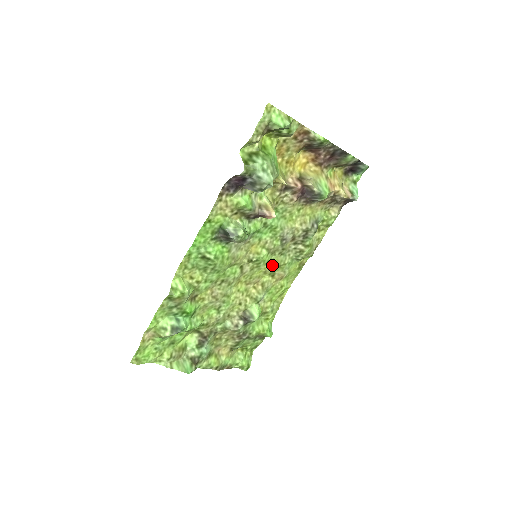
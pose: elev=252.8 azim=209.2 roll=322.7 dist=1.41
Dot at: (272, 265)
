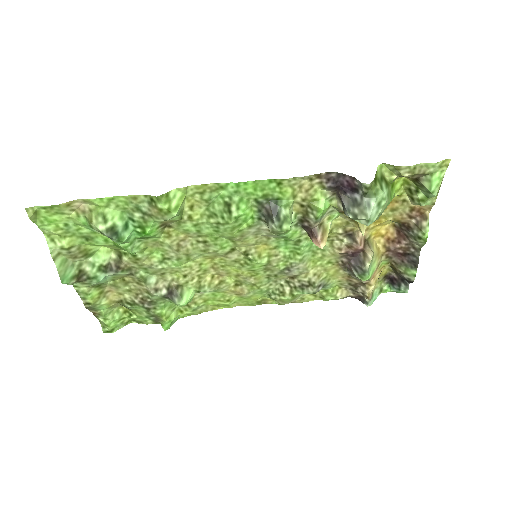
Dot at: (251, 277)
